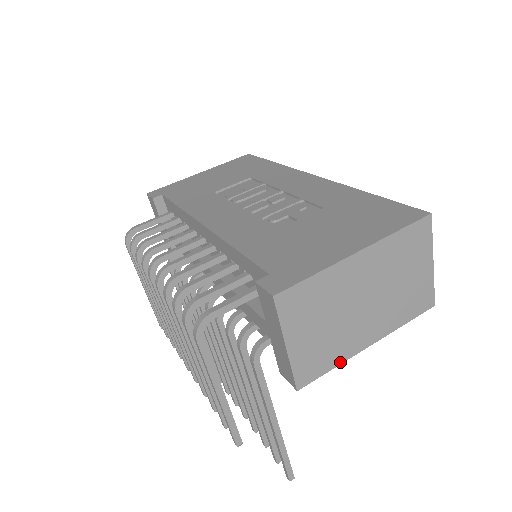
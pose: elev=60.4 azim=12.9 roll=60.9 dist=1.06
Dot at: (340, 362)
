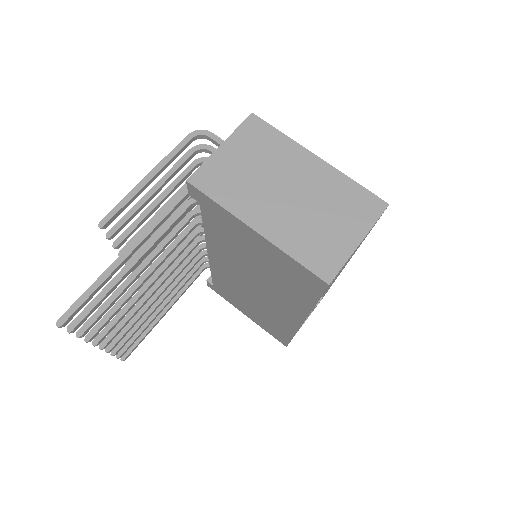
Dot at: (227, 207)
